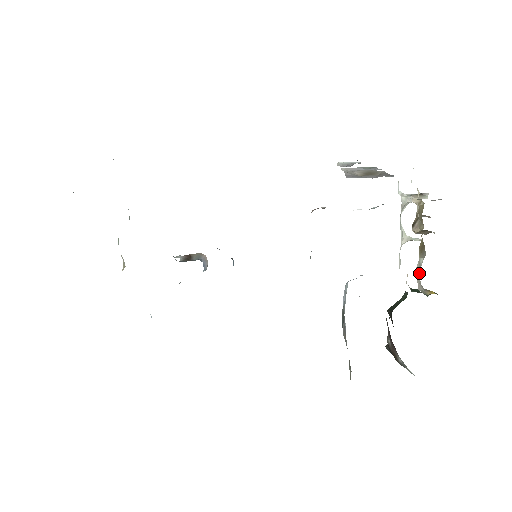
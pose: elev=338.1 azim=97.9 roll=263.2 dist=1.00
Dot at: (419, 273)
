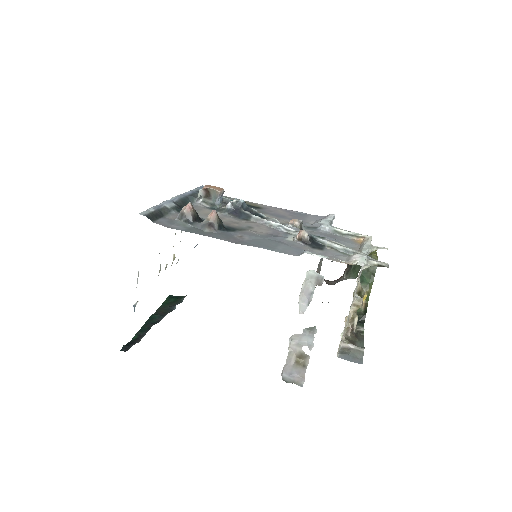
Dot at: occluded
